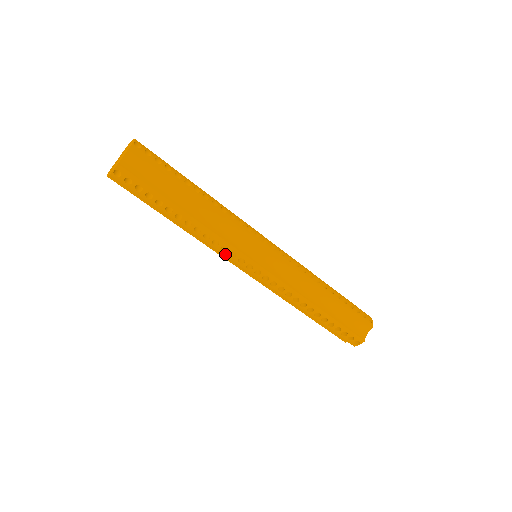
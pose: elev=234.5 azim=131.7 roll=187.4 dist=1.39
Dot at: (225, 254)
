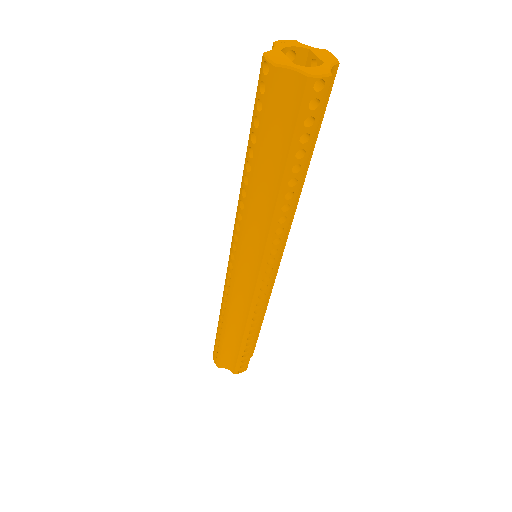
Dot at: (269, 247)
